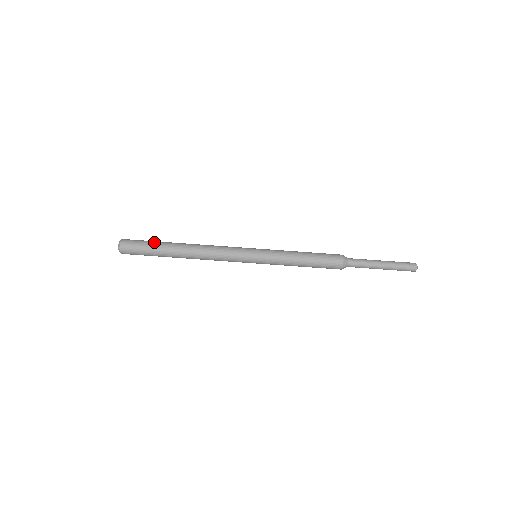
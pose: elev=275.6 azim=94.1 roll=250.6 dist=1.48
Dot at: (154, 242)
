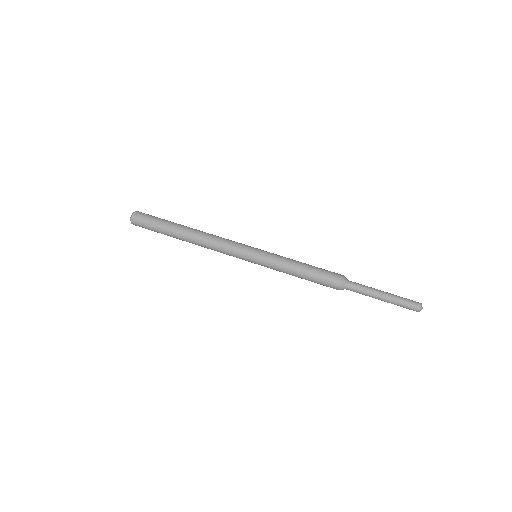
Dot at: occluded
